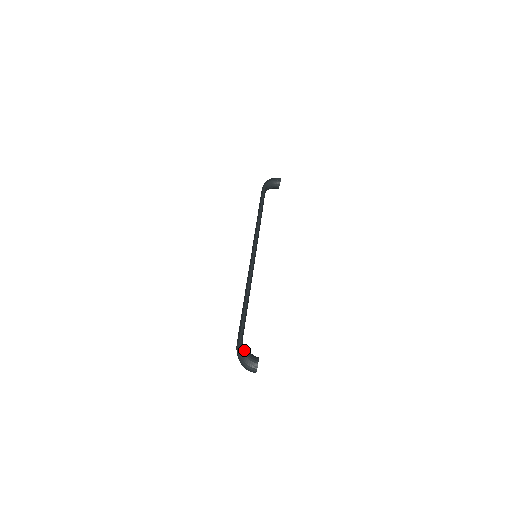
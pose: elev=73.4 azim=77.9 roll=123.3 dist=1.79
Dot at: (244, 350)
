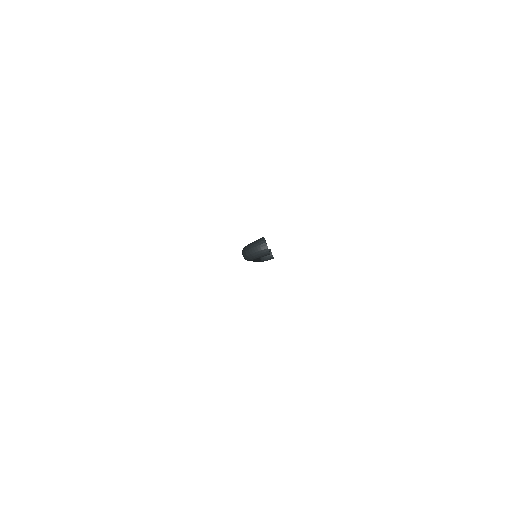
Dot at: occluded
